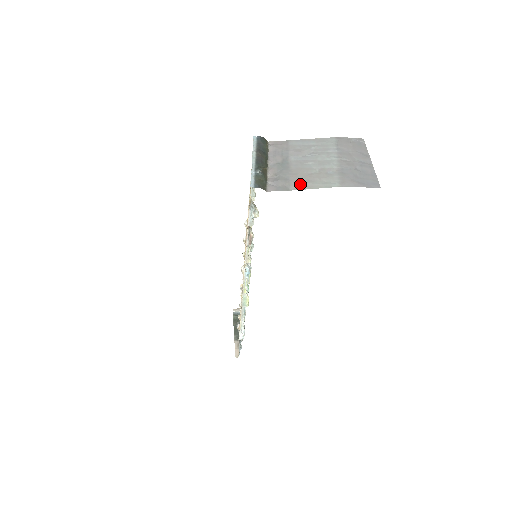
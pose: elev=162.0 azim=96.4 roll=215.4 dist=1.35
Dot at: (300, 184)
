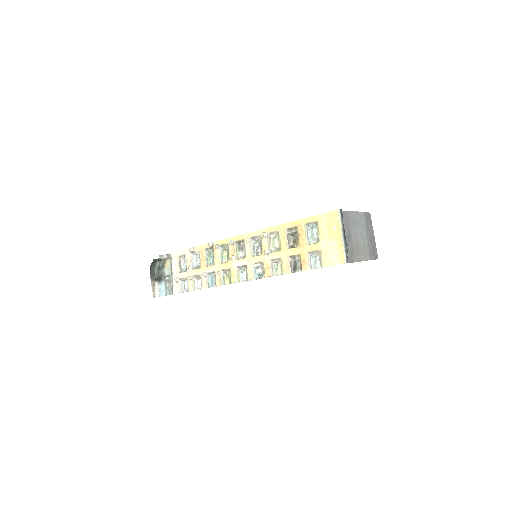
Dot at: (358, 257)
